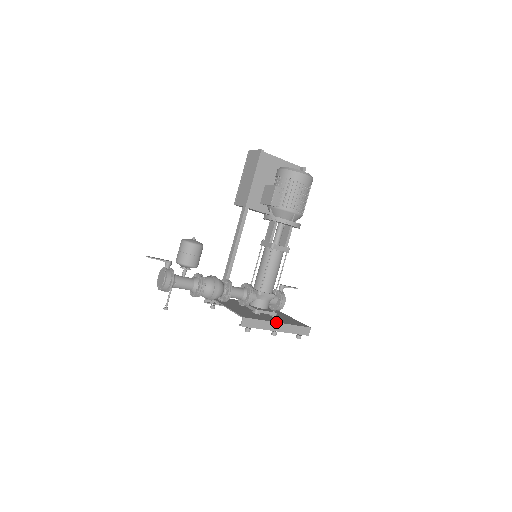
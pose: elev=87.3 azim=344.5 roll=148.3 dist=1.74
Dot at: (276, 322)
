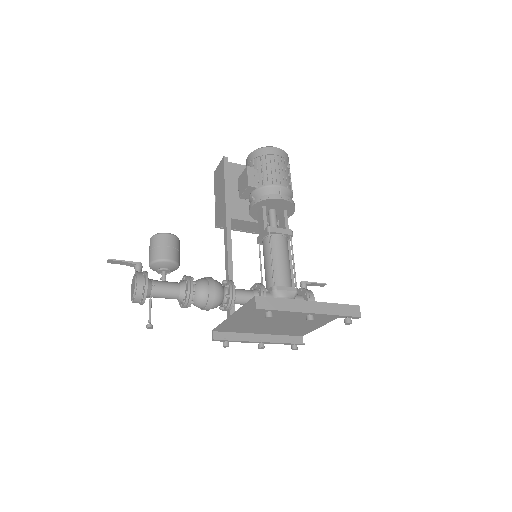
Dot at: occluded
